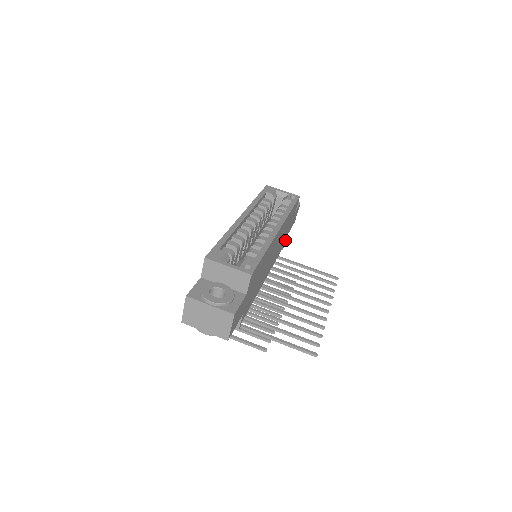
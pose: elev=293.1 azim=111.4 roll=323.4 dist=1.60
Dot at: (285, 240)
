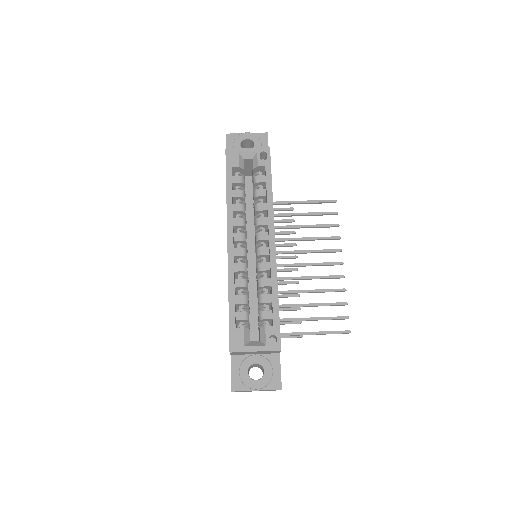
Dot at: occluded
